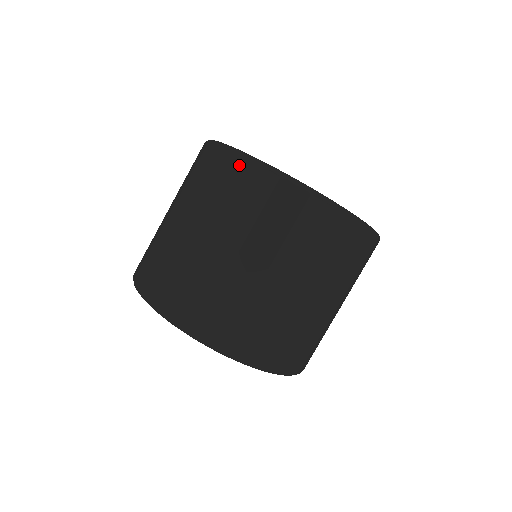
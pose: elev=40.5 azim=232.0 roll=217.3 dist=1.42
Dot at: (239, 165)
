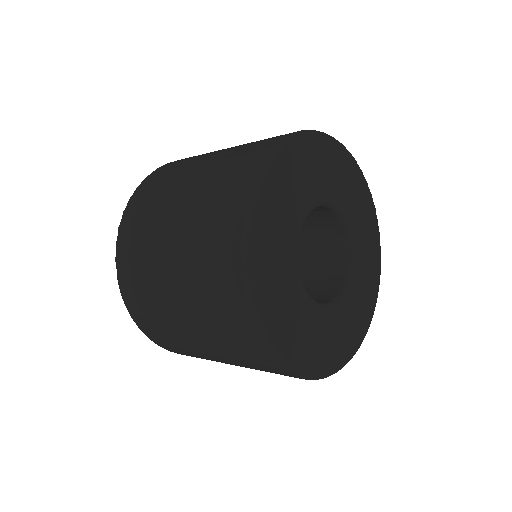
Dot at: (258, 350)
